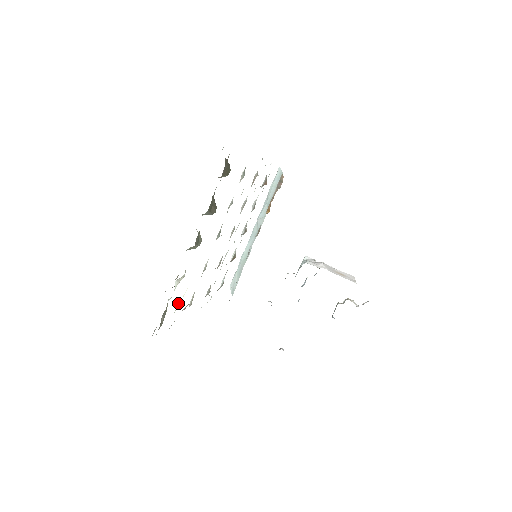
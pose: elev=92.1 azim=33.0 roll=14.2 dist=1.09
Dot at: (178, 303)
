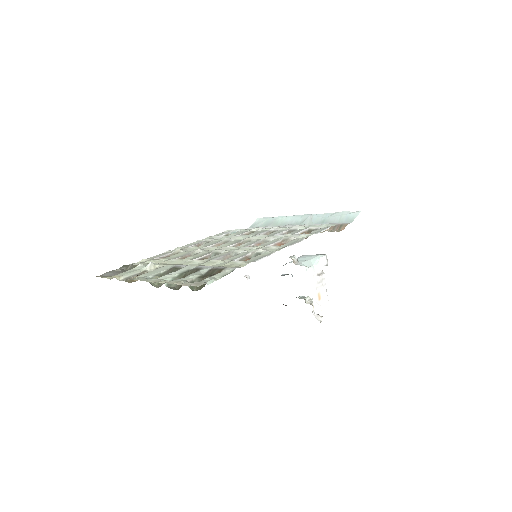
Dot at: (152, 261)
